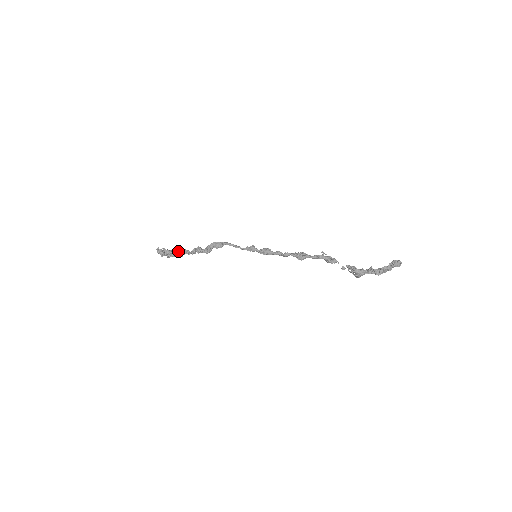
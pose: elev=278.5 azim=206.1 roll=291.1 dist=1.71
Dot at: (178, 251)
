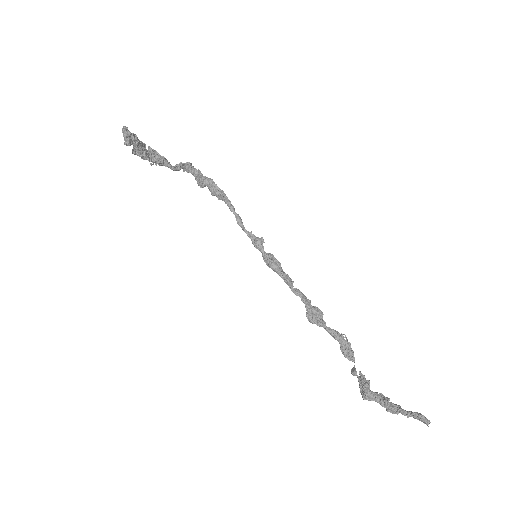
Dot at: (153, 156)
